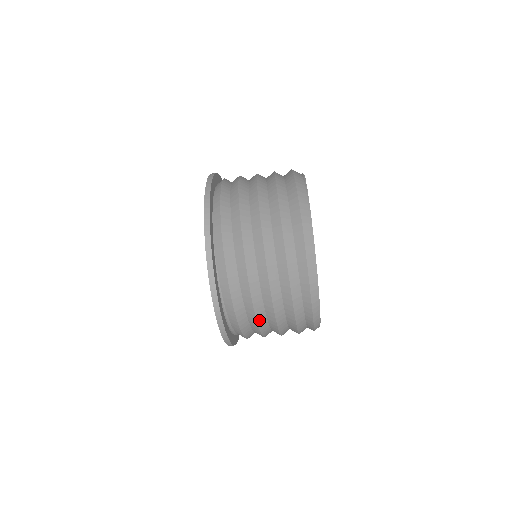
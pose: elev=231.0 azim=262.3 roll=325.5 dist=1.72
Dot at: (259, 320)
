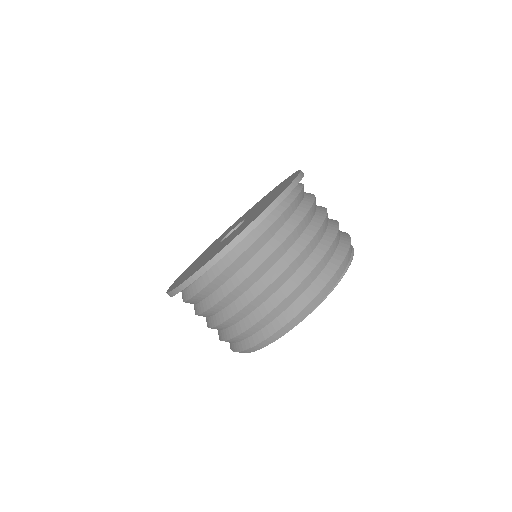
Dot at: (202, 315)
